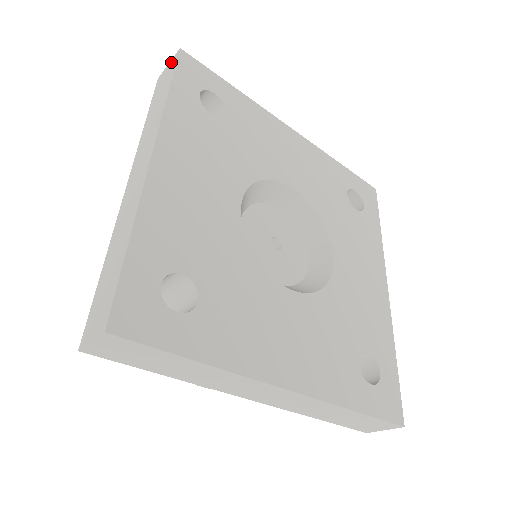
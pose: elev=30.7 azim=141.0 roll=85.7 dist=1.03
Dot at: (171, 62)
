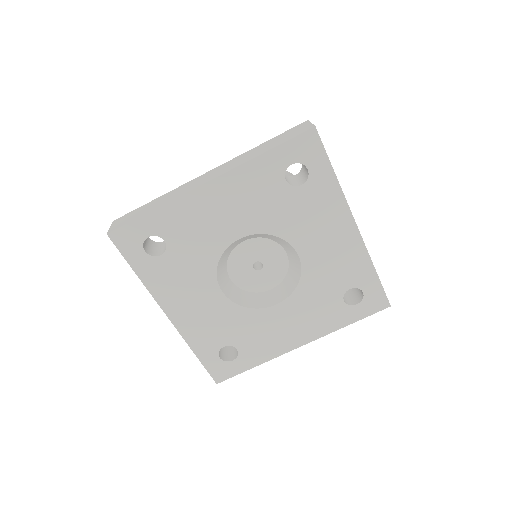
Dot at: (308, 126)
